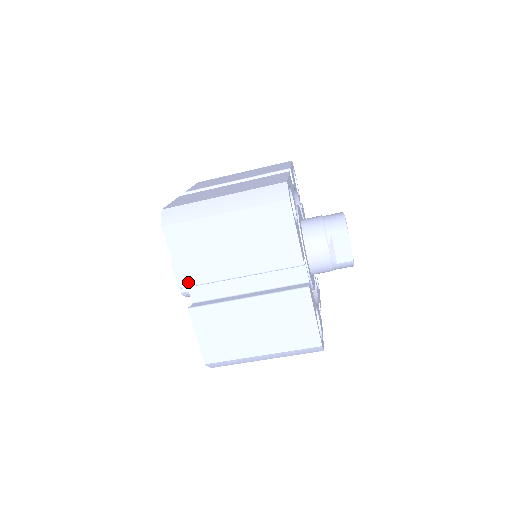
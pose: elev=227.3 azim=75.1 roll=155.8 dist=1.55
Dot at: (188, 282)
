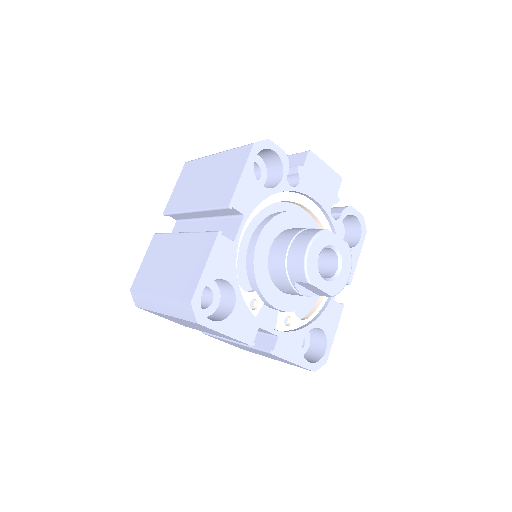
Dot at: (186, 326)
